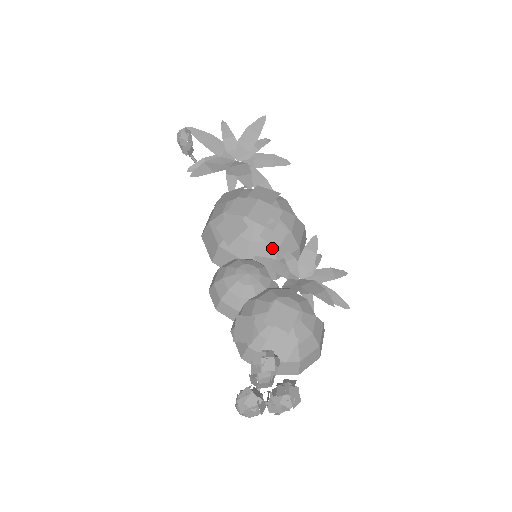
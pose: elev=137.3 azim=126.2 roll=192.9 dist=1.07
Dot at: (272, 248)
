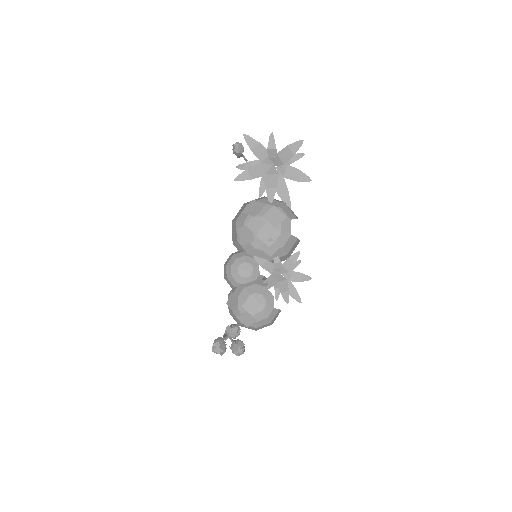
Dot at: (267, 254)
